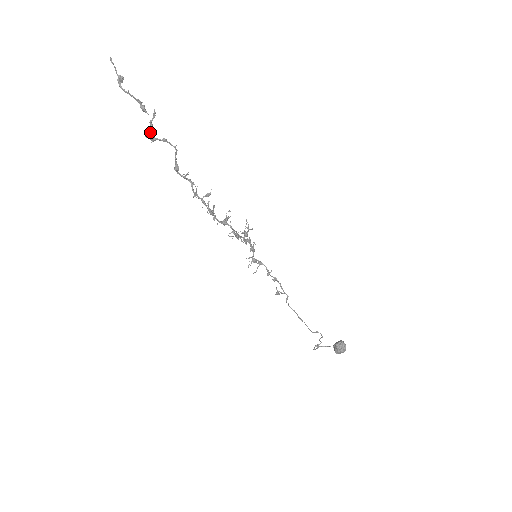
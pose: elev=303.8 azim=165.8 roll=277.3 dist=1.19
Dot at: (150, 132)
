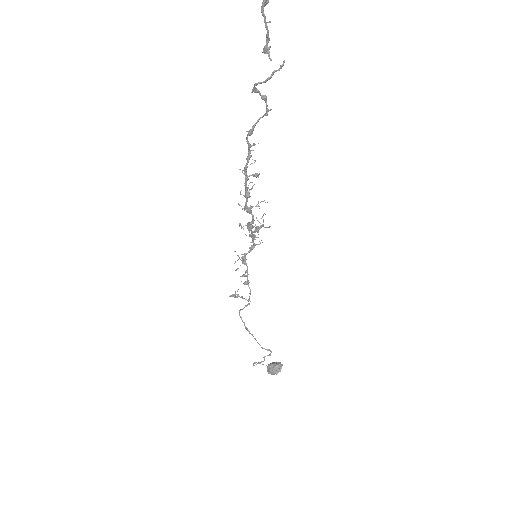
Dot at: (265, 82)
